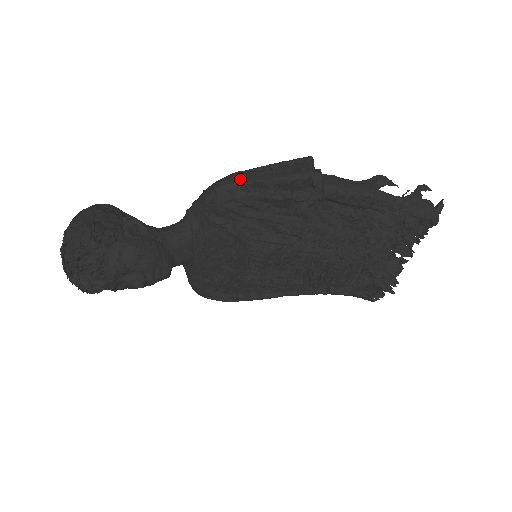
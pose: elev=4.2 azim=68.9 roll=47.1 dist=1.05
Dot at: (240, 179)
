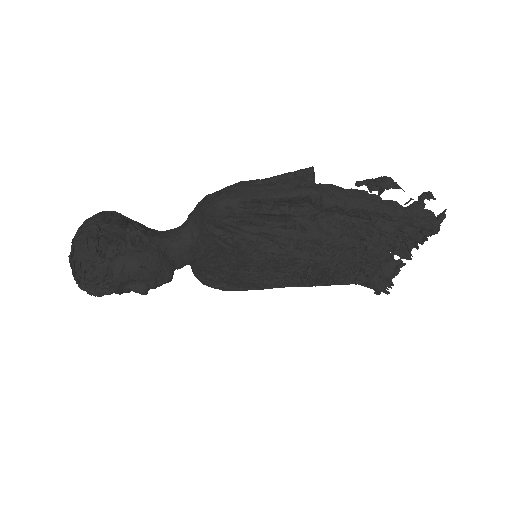
Dot at: (238, 196)
